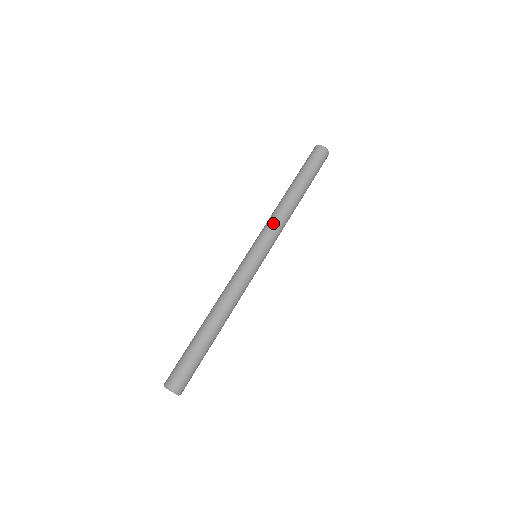
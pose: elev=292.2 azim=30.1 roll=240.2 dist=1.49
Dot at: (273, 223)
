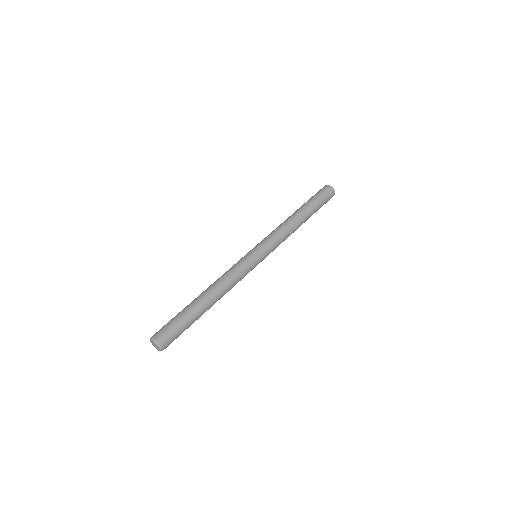
Dot at: (278, 233)
